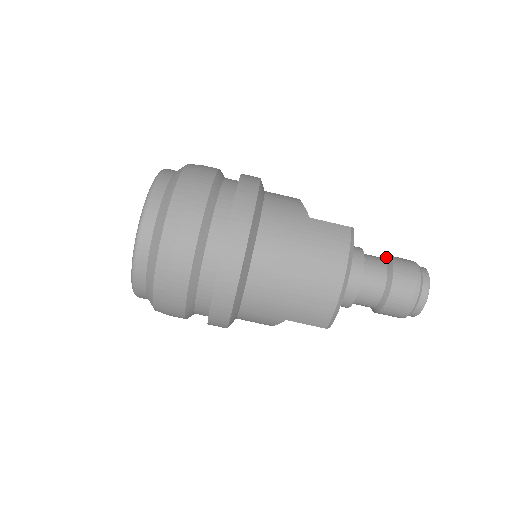
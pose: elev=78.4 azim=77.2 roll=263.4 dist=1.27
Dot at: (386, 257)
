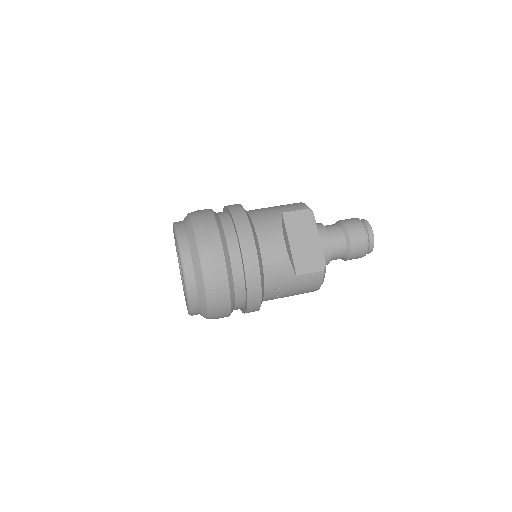
Dot at: occluded
